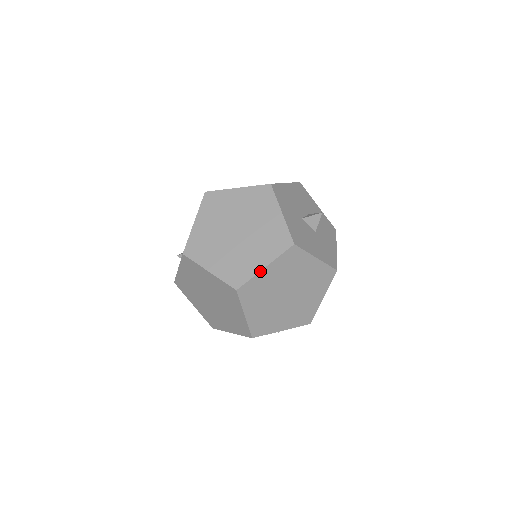
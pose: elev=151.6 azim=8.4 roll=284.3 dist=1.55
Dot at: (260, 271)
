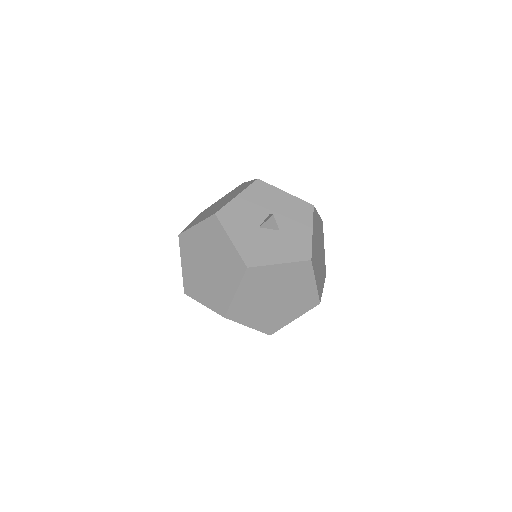
Dot at: (233, 298)
